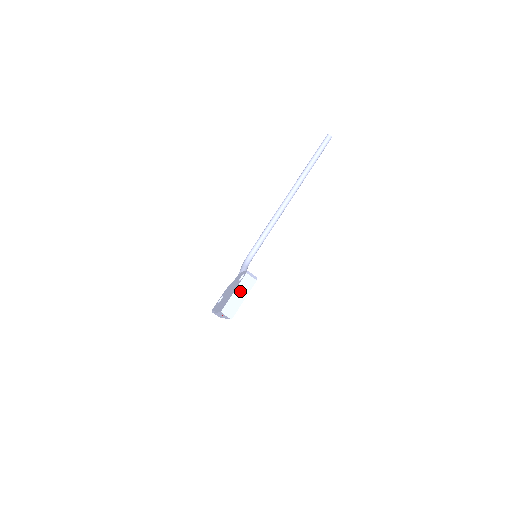
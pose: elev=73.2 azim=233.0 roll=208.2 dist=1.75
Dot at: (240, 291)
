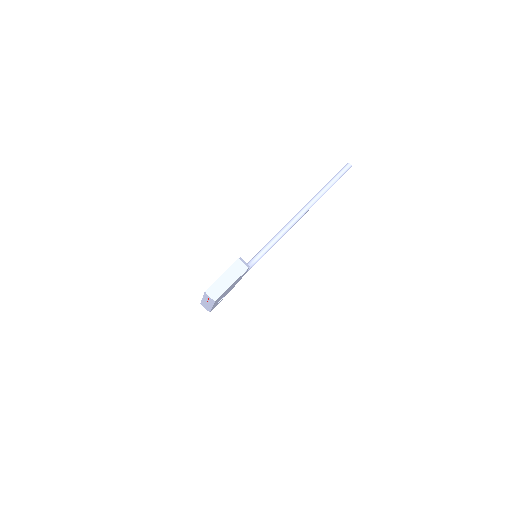
Dot at: (229, 275)
